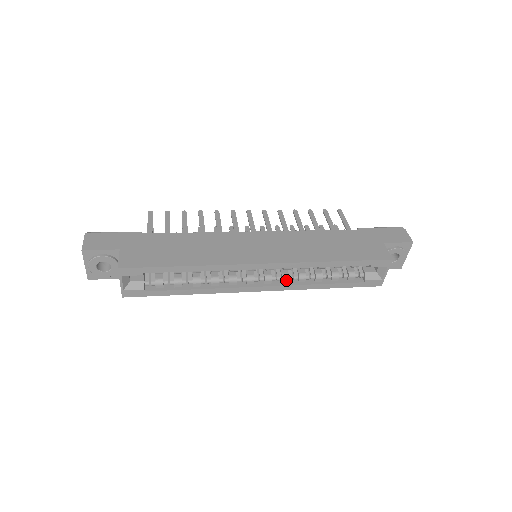
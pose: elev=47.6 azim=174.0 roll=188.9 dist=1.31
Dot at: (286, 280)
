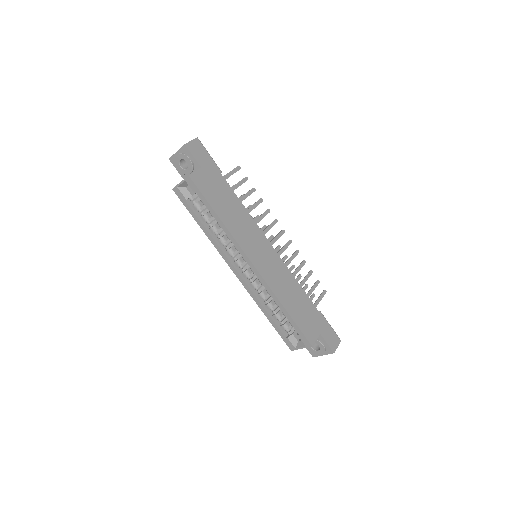
Dot at: (253, 286)
